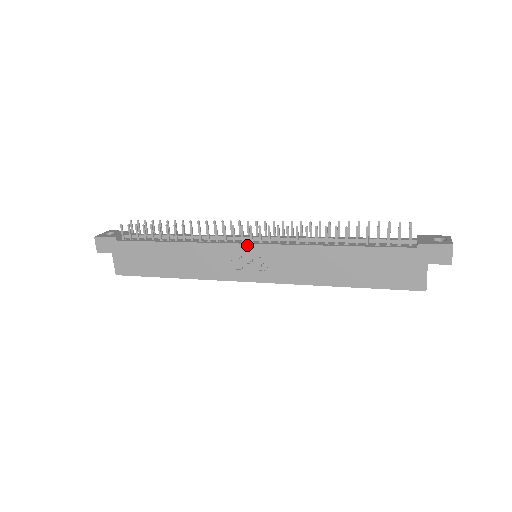
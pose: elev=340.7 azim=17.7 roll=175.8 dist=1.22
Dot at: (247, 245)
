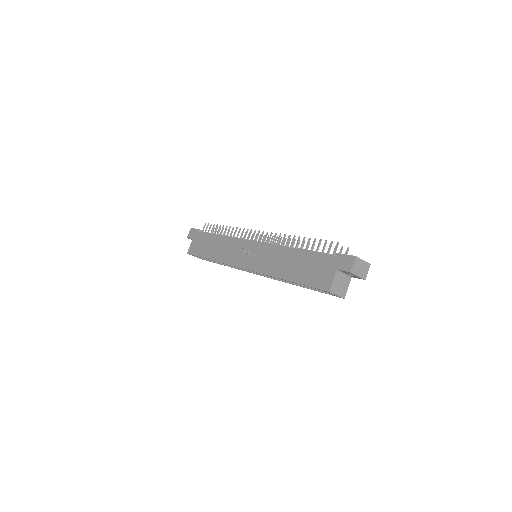
Dot at: (251, 242)
